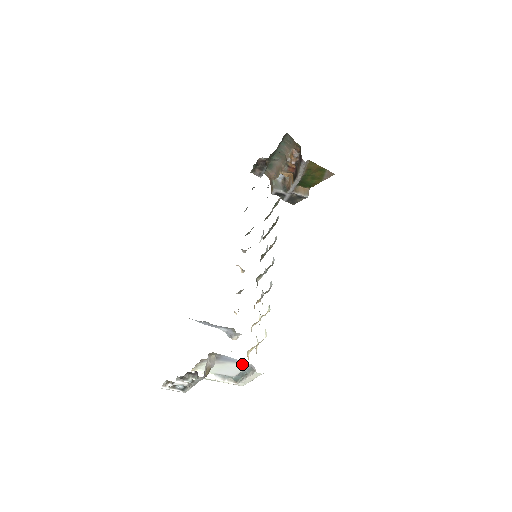
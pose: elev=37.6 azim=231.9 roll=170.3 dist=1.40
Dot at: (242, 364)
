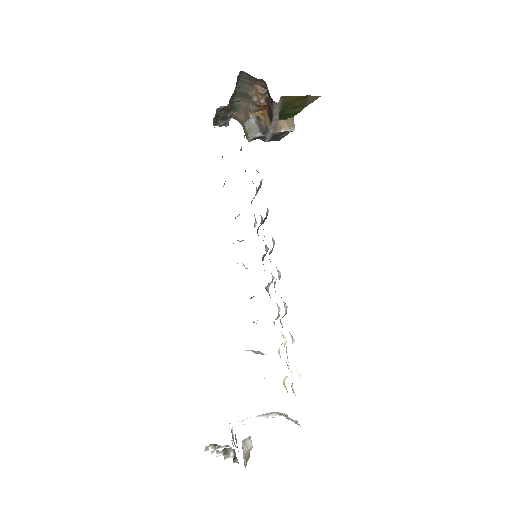
Dot at: occluded
